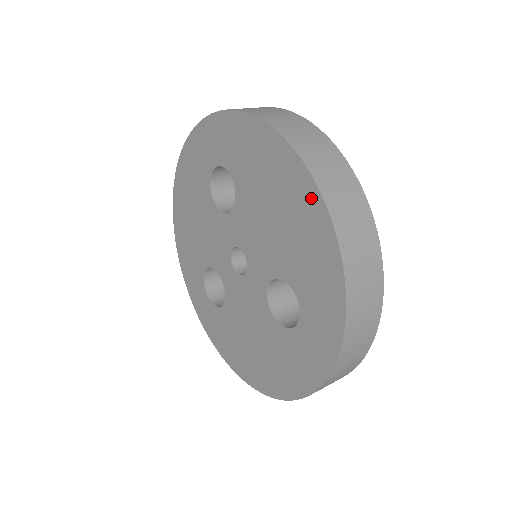
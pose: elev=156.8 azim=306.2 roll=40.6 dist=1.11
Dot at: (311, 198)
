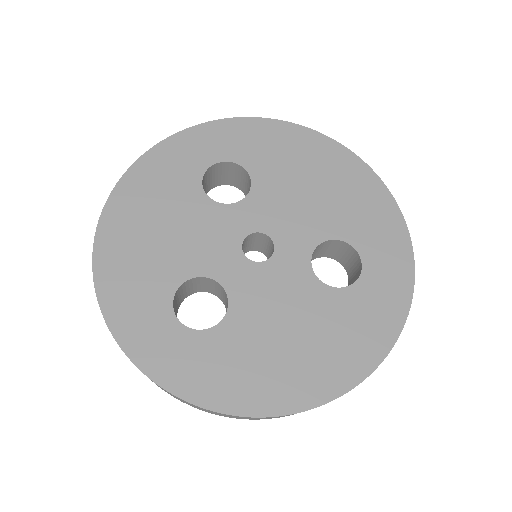
Dot at: (354, 165)
